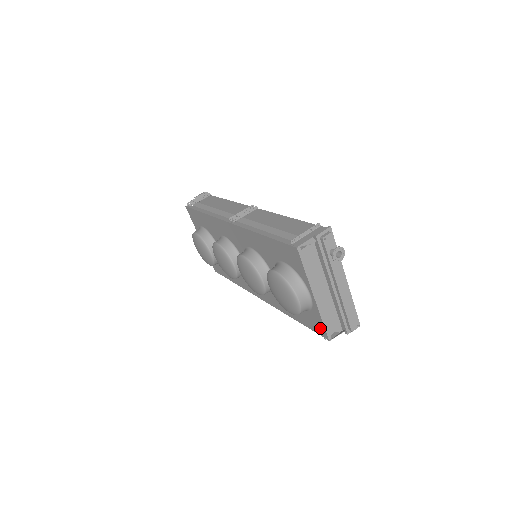
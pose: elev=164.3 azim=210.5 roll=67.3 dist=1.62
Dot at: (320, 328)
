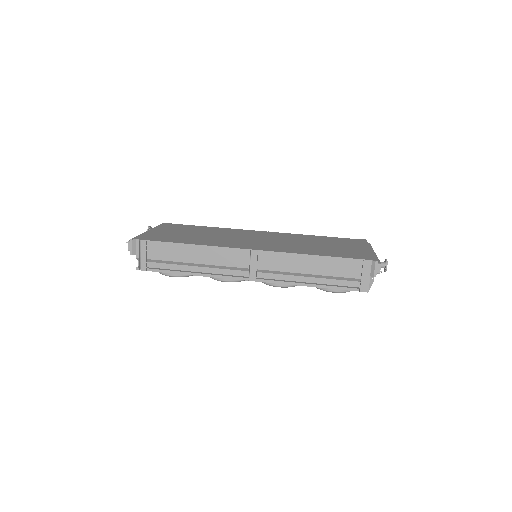
Dot at: occluded
